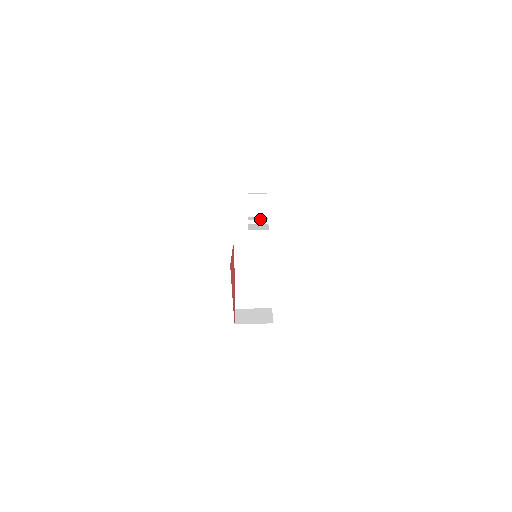
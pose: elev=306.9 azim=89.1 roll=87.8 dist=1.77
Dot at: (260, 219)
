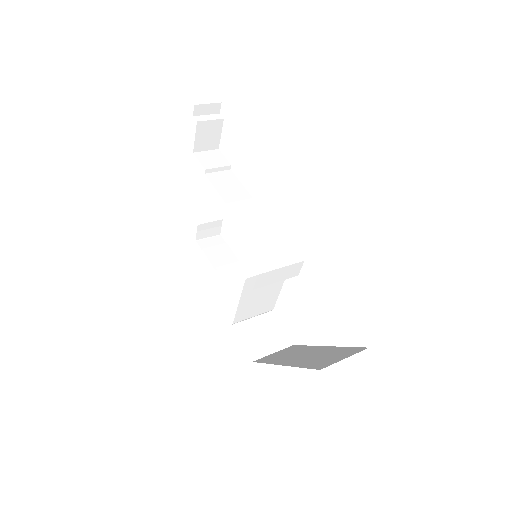
Dot at: (218, 162)
